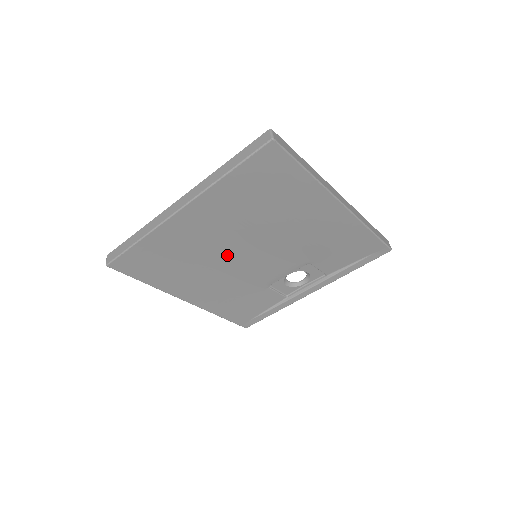
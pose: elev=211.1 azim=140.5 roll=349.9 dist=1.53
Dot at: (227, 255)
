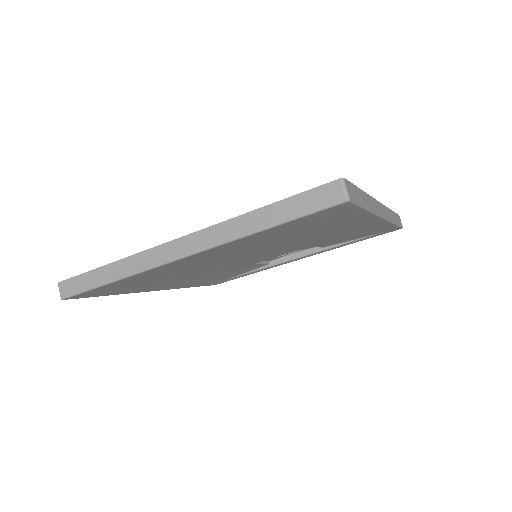
Dot at: (223, 263)
